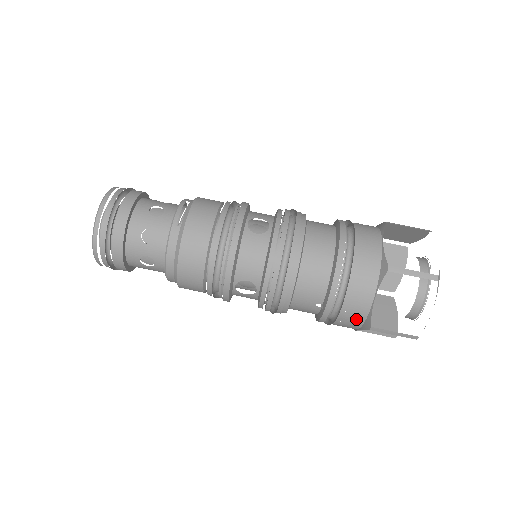
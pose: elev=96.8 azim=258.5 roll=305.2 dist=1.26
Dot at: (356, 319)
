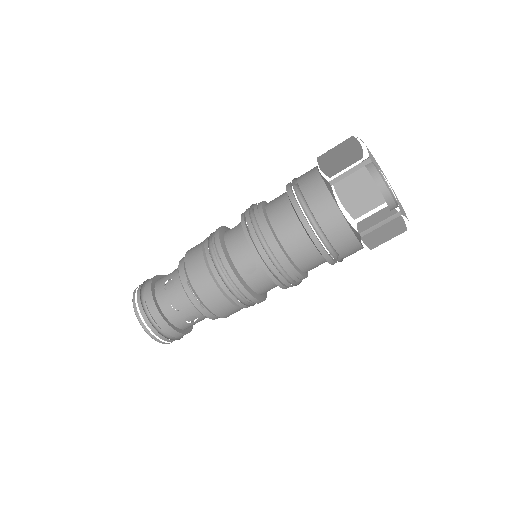
Dot at: occluded
